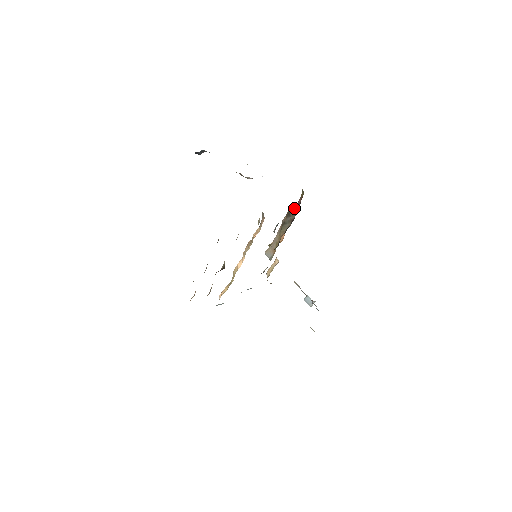
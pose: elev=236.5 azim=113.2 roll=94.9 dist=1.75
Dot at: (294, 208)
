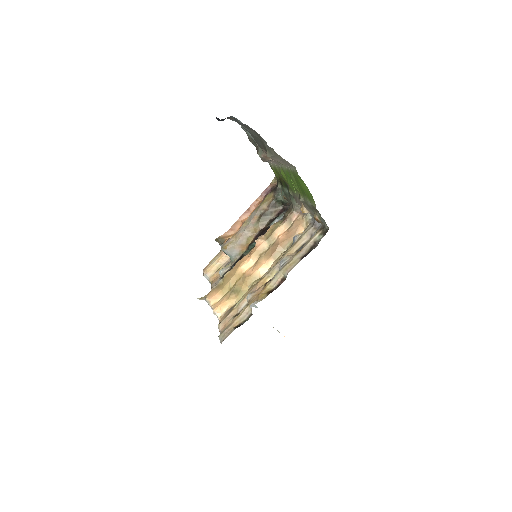
Dot at: occluded
